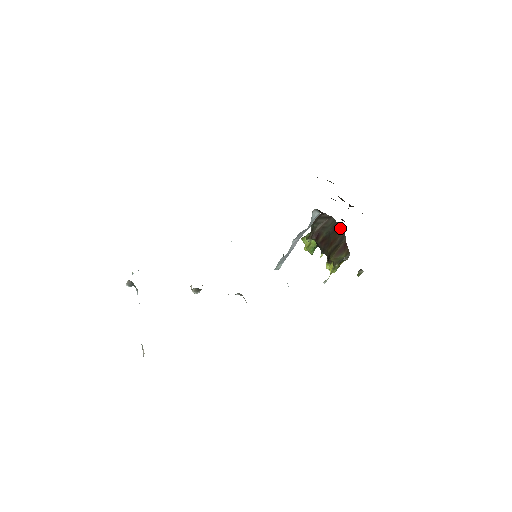
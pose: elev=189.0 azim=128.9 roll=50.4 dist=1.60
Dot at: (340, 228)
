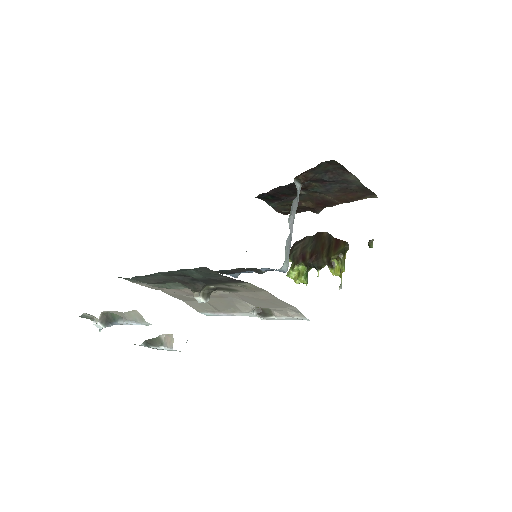
Dot at: (321, 234)
